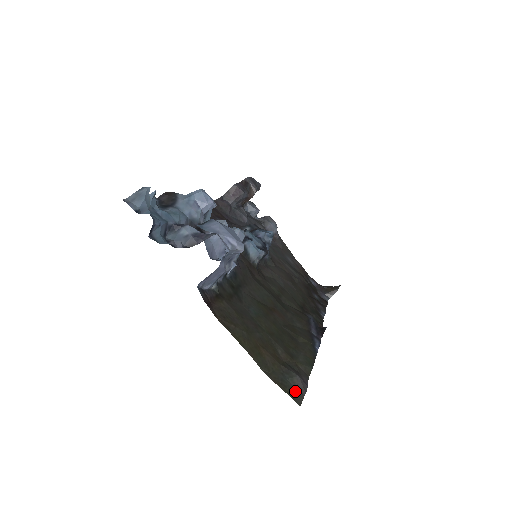
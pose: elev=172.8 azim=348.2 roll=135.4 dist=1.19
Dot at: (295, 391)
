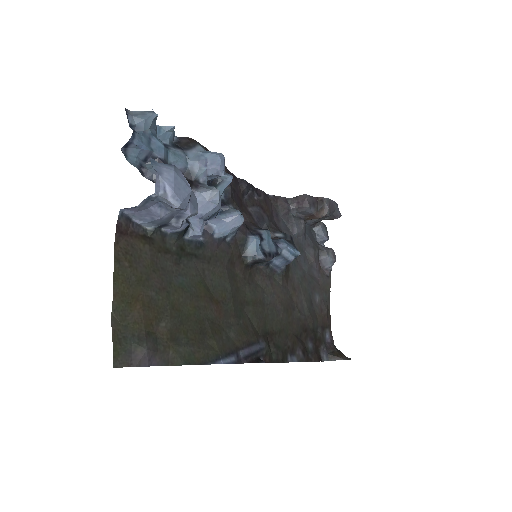
Dot at: (127, 355)
